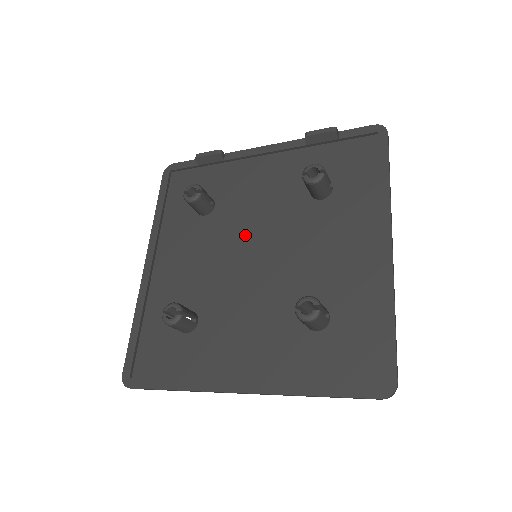
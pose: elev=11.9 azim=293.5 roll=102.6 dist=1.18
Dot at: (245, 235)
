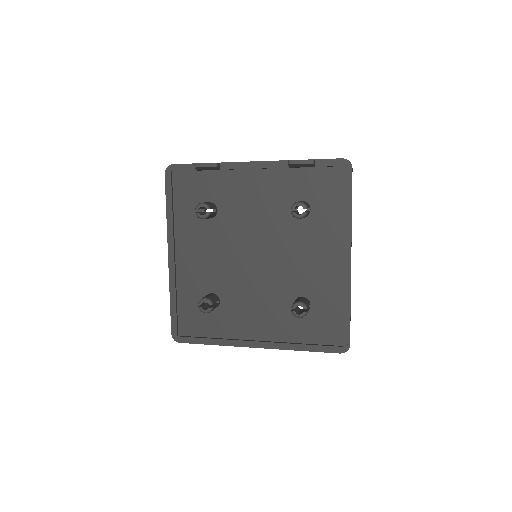
Dot at: (246, 239)
